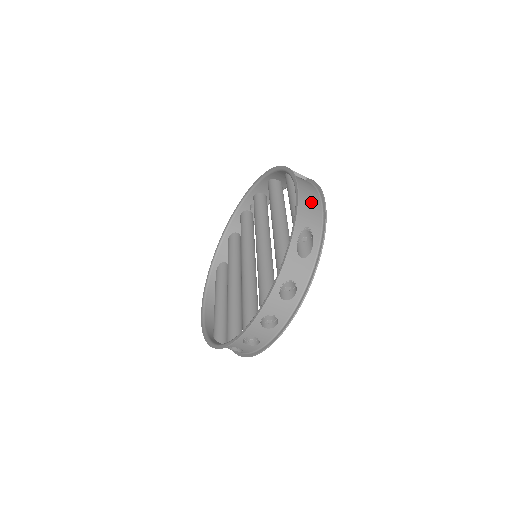
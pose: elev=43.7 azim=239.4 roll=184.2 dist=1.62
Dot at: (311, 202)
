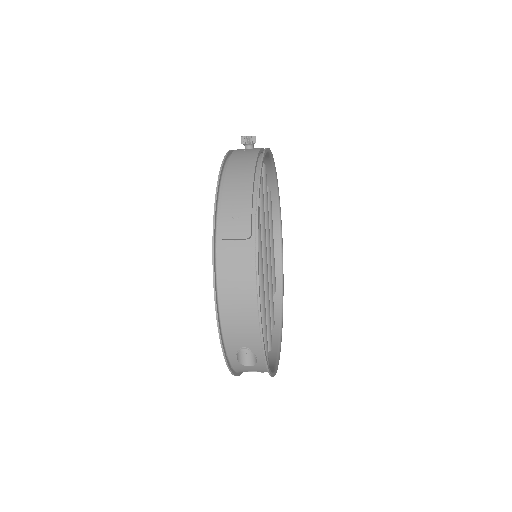
Dot at: (241, 315)
